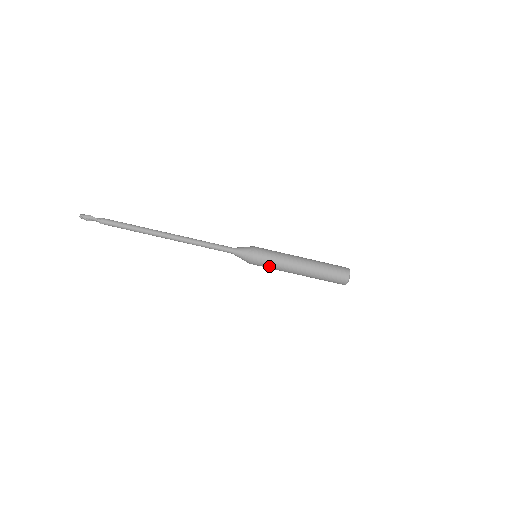
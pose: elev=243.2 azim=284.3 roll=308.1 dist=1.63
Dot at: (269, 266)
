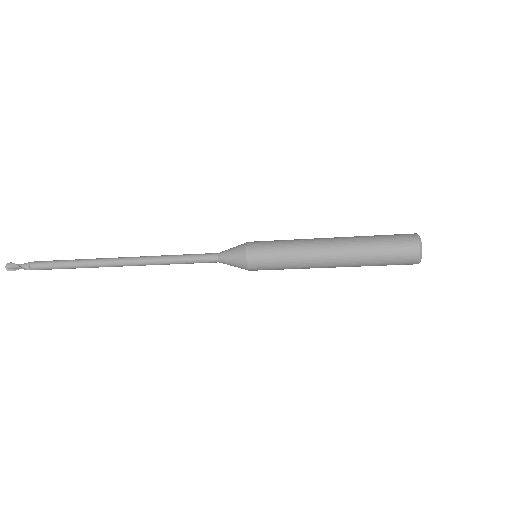
Dot at: occluded
